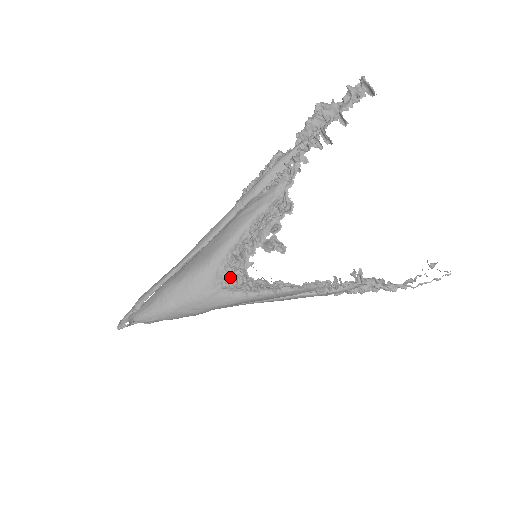
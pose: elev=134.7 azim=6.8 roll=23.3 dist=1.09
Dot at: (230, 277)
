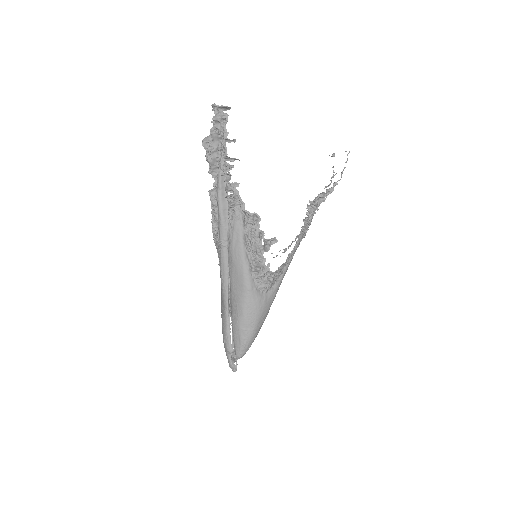
Dot at: (265, 283)
